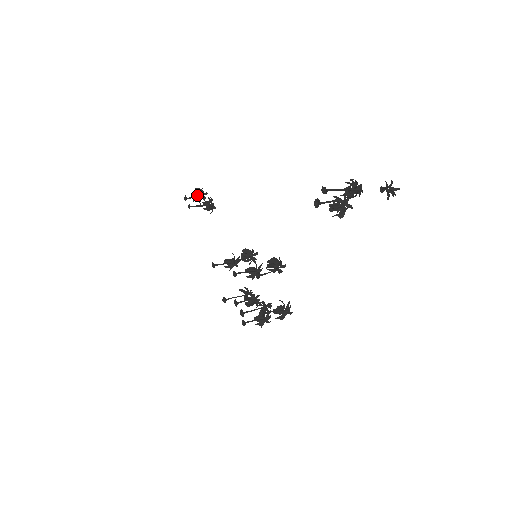
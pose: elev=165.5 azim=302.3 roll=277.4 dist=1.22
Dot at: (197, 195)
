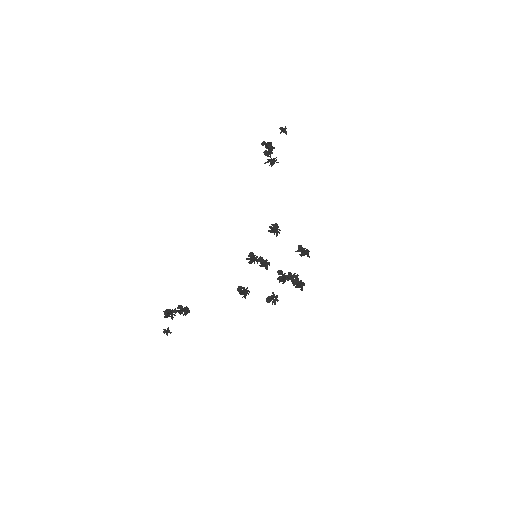
Dot at: (168, 315)
